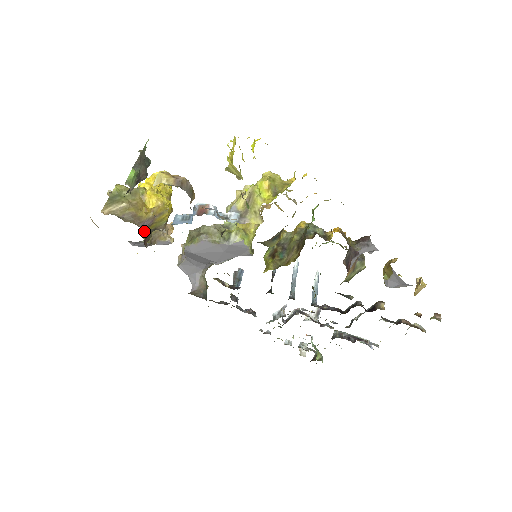
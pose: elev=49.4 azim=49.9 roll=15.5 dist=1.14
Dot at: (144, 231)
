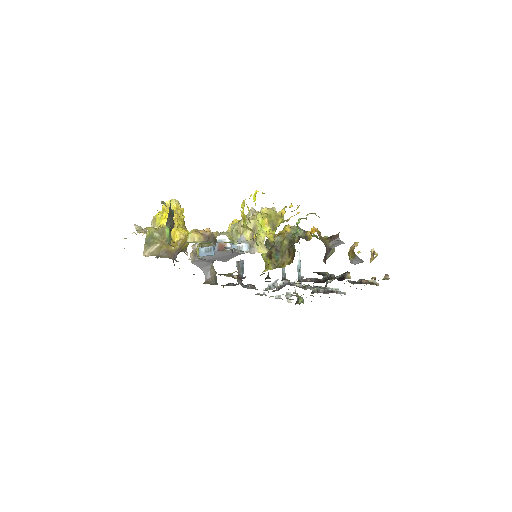
Dot at: (176, 260)
